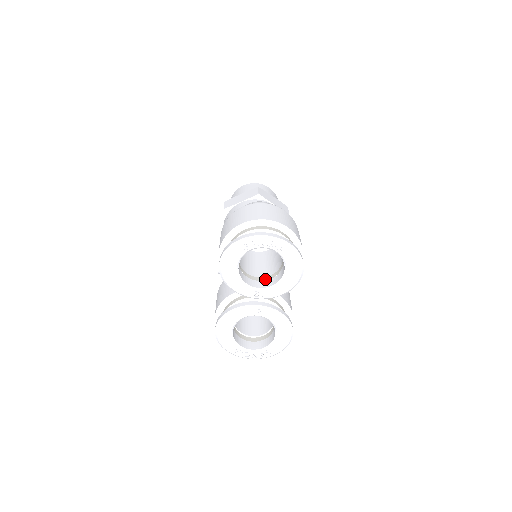
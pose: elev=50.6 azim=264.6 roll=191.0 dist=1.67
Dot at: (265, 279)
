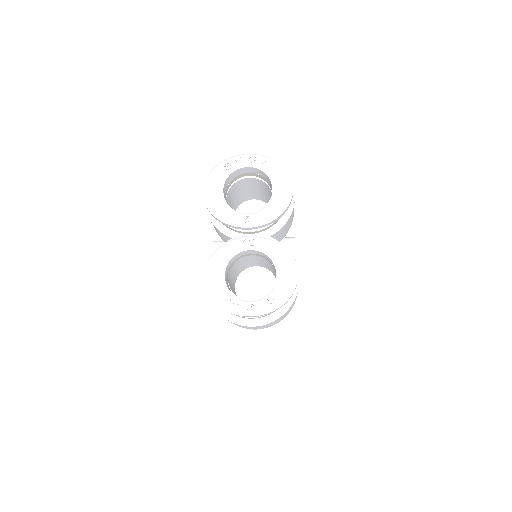
Dot at: occluded
